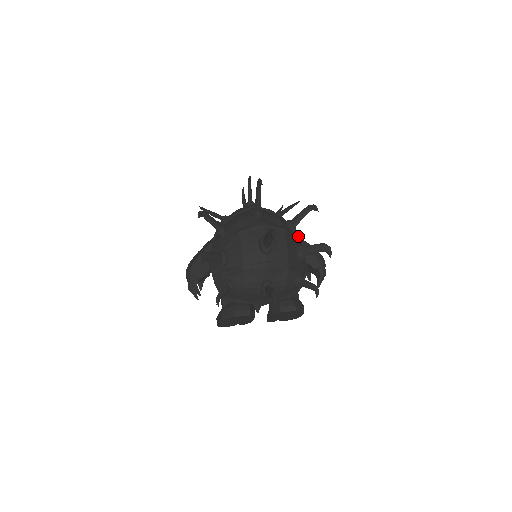
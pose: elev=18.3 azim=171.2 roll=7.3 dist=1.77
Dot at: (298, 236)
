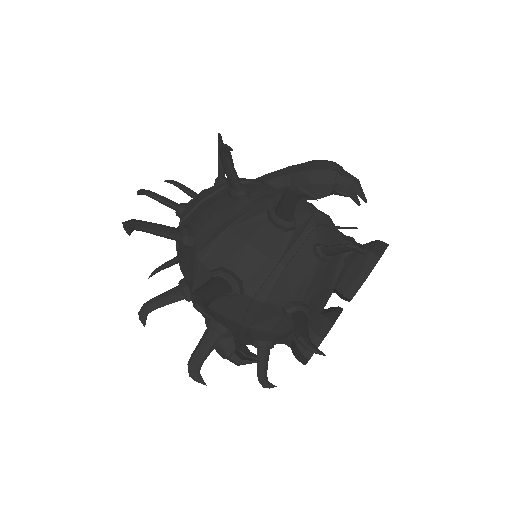
Dot at: (263, 185)
